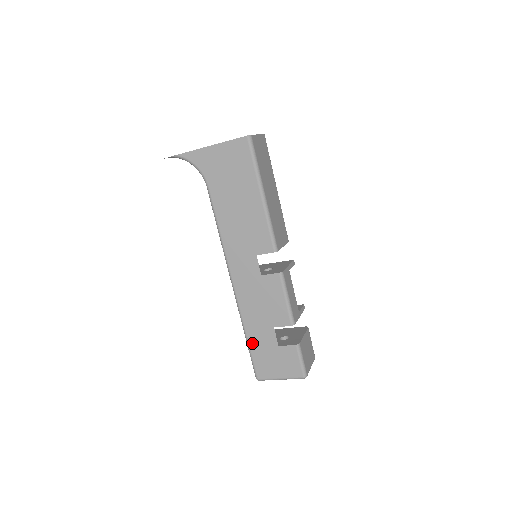
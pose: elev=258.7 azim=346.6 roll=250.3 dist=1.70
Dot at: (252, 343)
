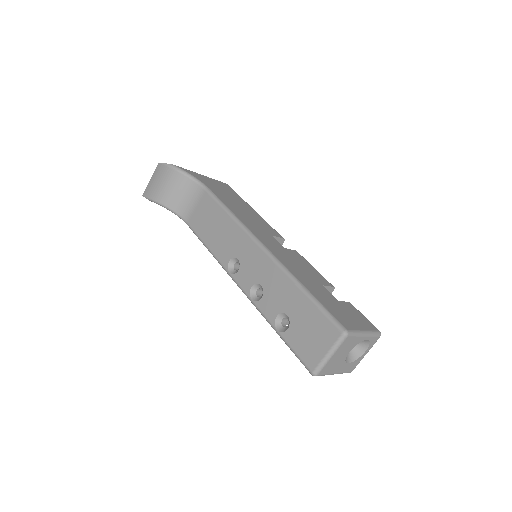
Dot at: (314, 294)
